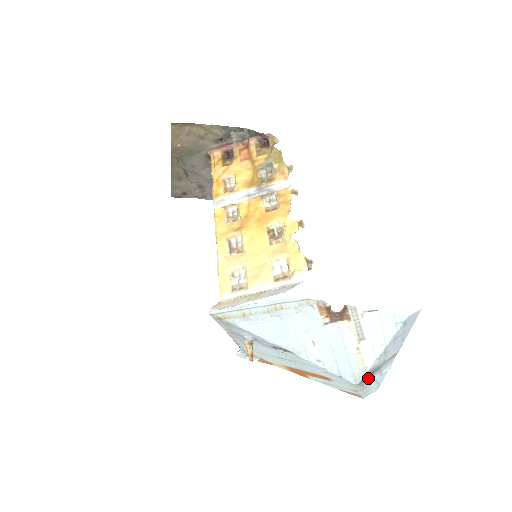
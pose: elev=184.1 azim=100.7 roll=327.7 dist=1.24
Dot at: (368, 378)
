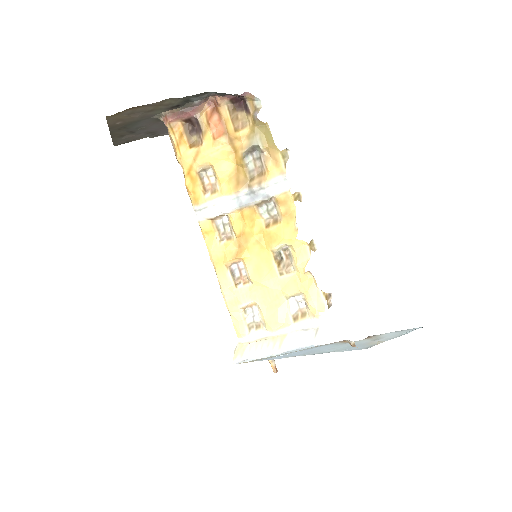
Dot at: occluded
